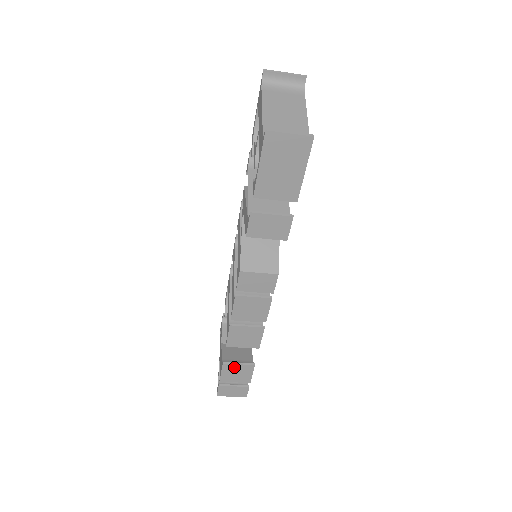
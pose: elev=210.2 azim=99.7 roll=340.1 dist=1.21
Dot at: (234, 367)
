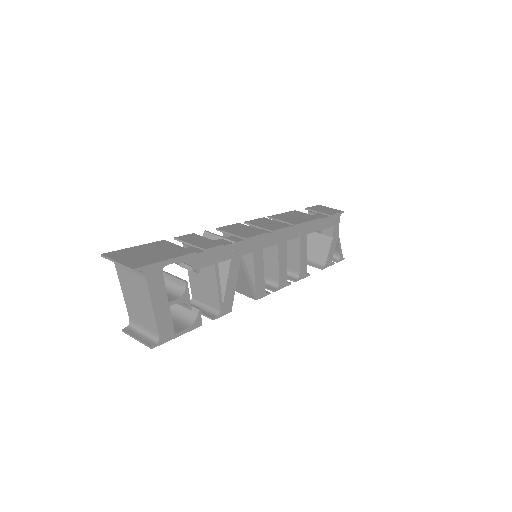
Dot at: (309, 263)
